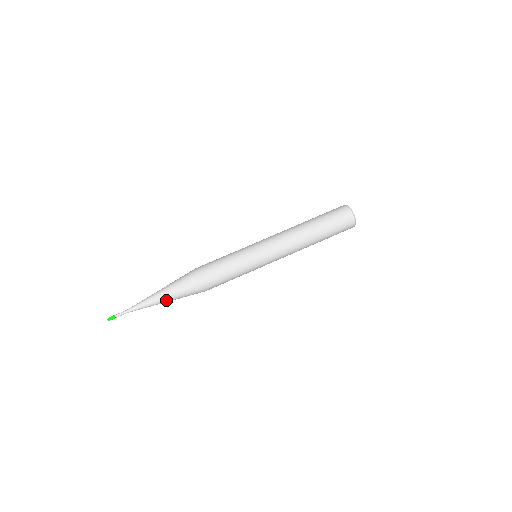
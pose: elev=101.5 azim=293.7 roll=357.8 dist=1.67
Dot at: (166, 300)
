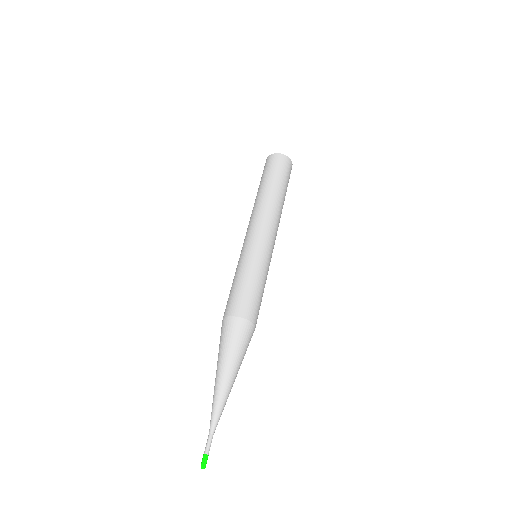
Dot at: (230, 373)
